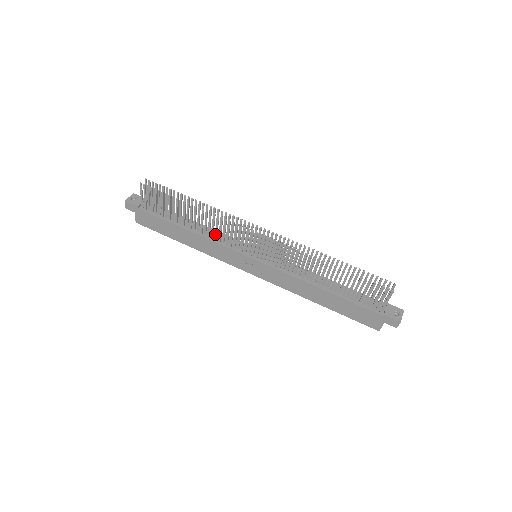
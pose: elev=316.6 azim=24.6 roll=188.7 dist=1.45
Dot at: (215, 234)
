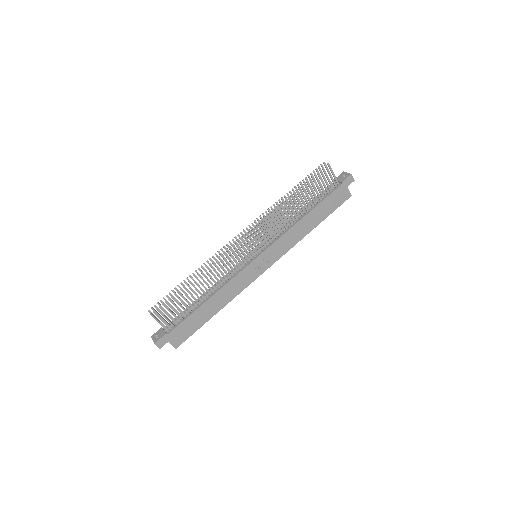
Dot at: occluded
